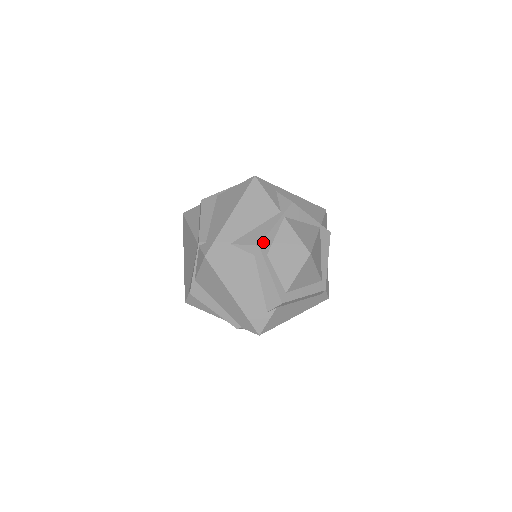
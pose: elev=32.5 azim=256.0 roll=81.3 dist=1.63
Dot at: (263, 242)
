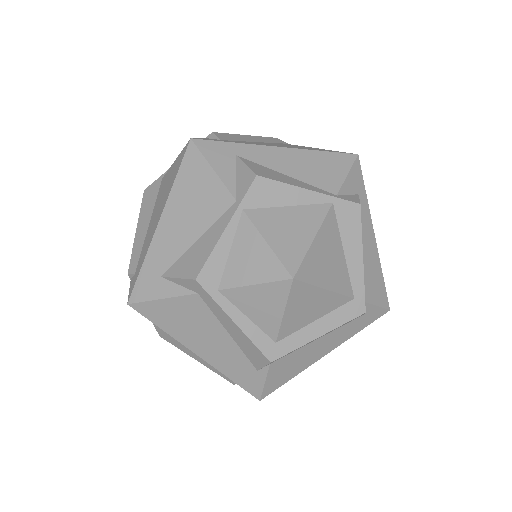
Dot at: (204, 270)
